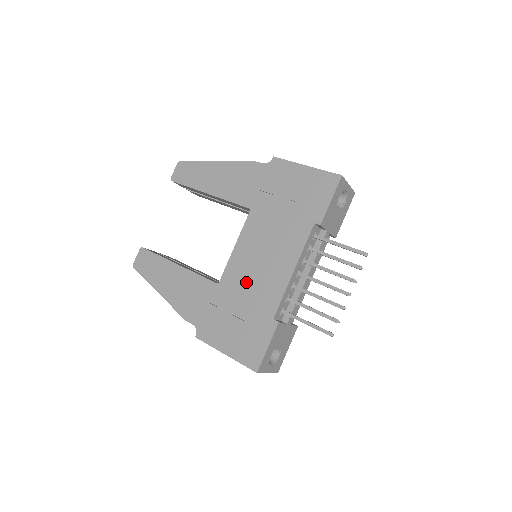
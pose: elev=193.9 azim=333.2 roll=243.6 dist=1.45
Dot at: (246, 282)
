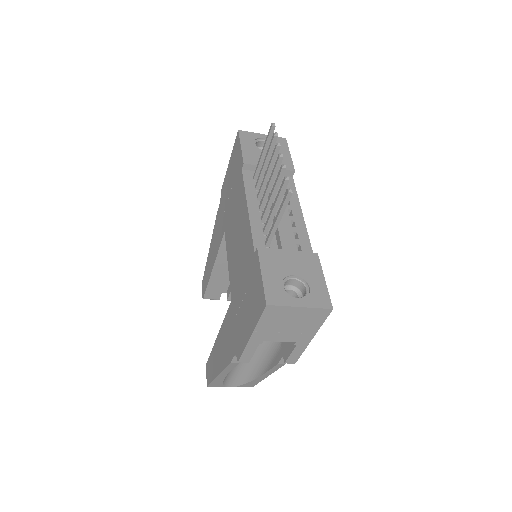
Dot at: (238, 267)
